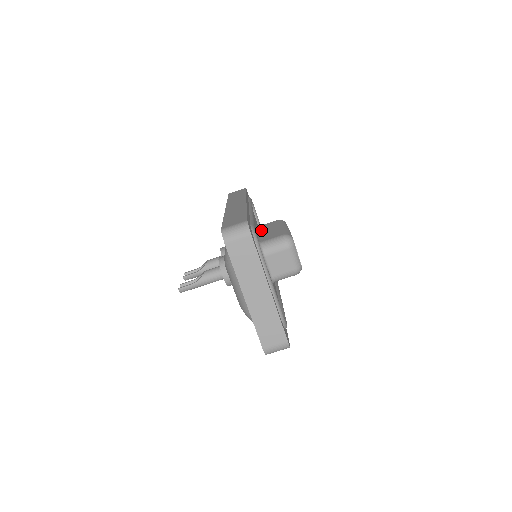
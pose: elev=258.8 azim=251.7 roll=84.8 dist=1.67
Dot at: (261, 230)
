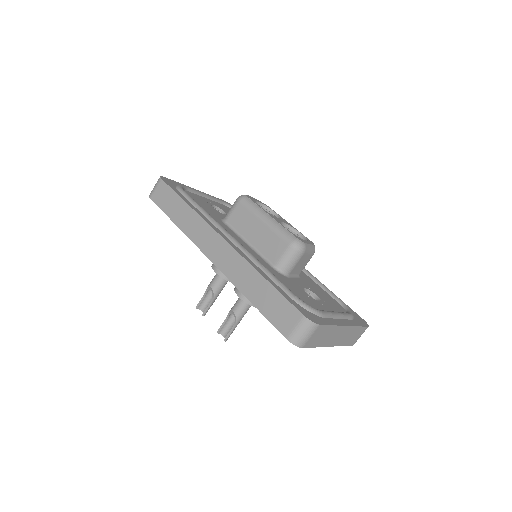
Dot at: (243, 234)
